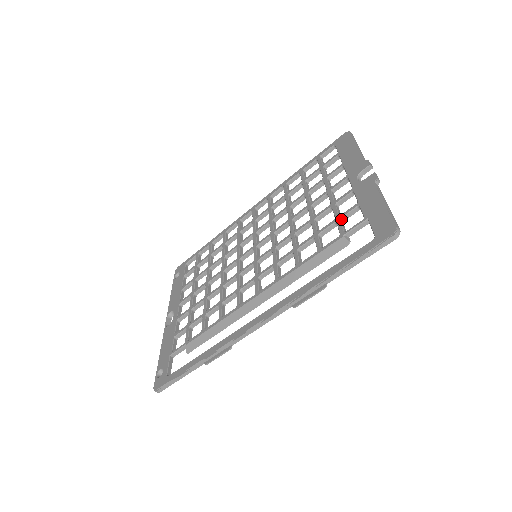
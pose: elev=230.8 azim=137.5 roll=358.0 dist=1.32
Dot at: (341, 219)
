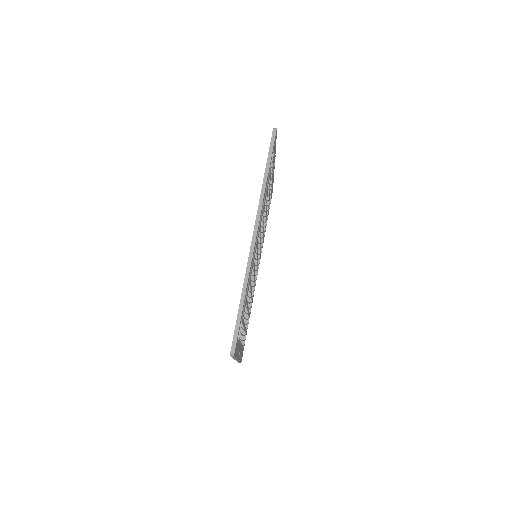
Dot at: occluded
